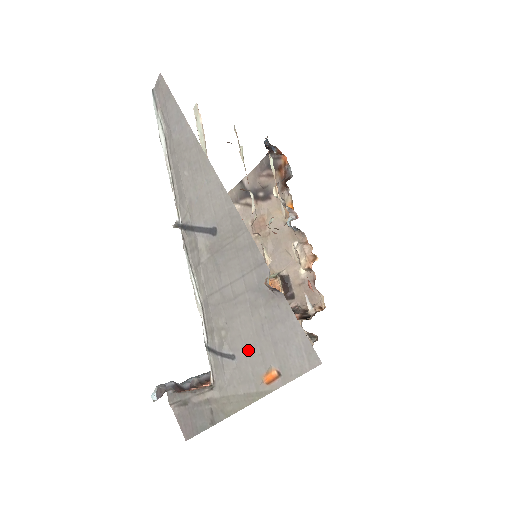
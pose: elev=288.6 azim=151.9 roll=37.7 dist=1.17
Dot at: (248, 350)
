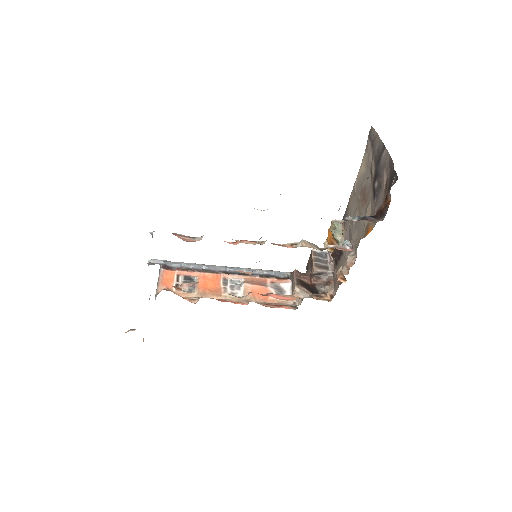
Dot at: occluded
